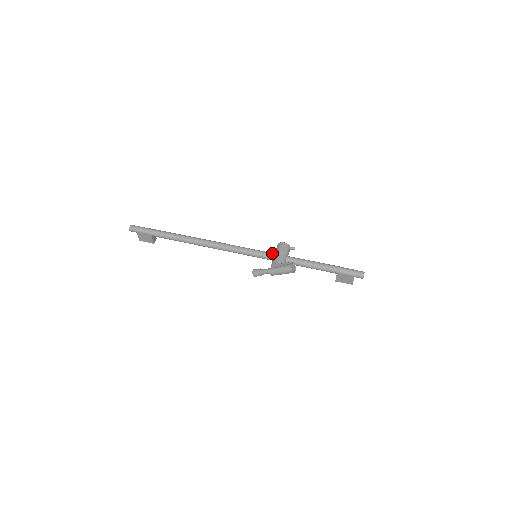
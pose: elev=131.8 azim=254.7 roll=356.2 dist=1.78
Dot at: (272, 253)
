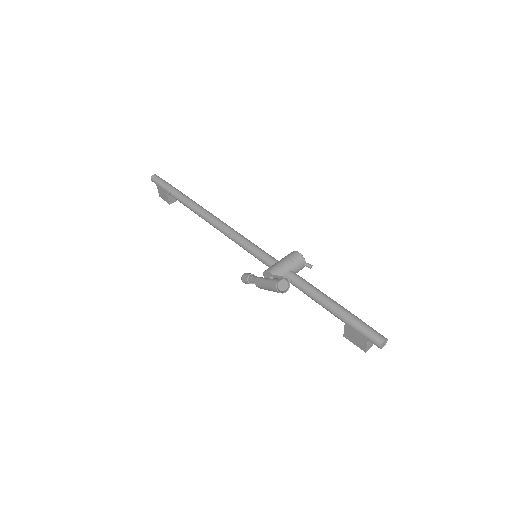
Dot at: (275, 259)
